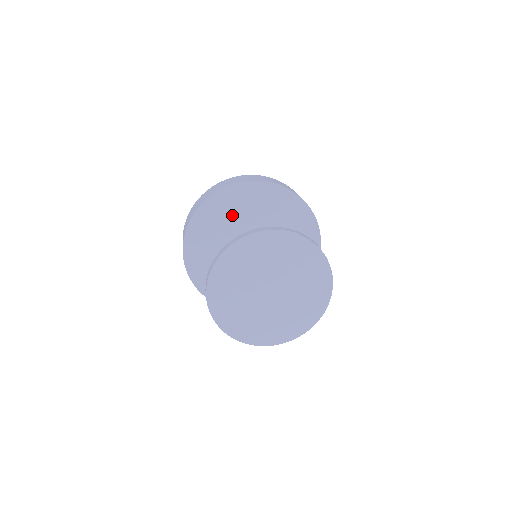
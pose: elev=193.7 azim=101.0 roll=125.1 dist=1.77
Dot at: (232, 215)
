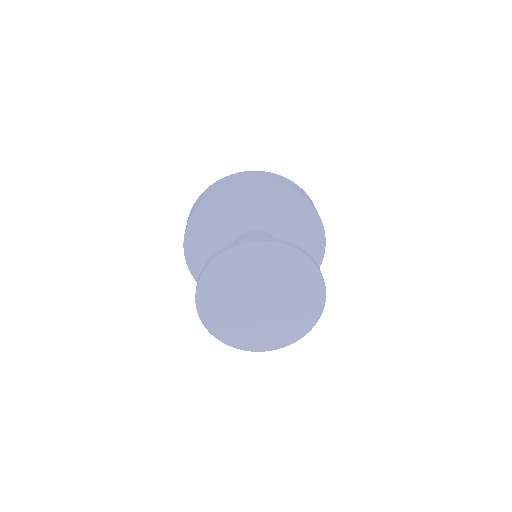
Dot at: (231, 215)
